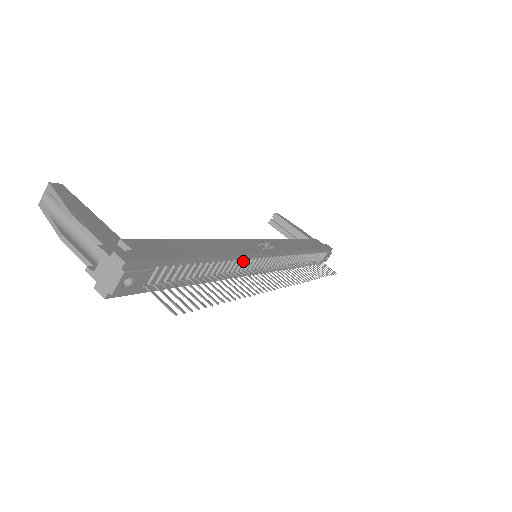
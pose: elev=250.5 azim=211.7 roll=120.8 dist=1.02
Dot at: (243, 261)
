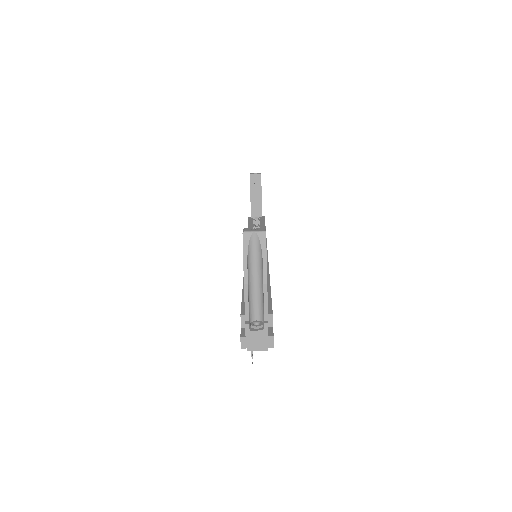
Dot at: occluded
